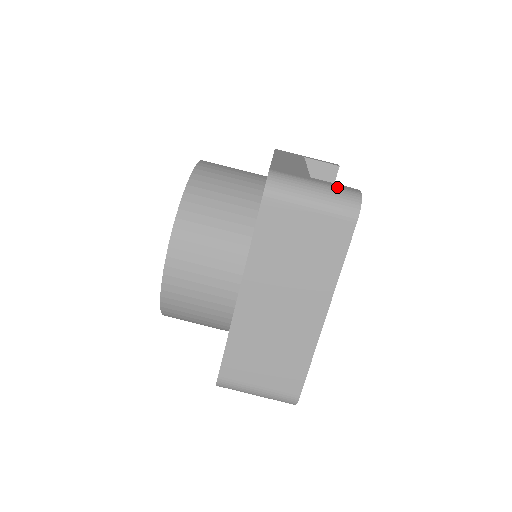
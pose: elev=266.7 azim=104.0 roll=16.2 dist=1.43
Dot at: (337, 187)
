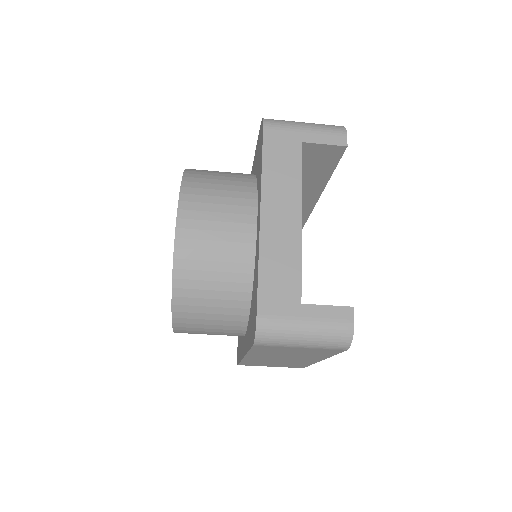
Dot at: (328, 324)
